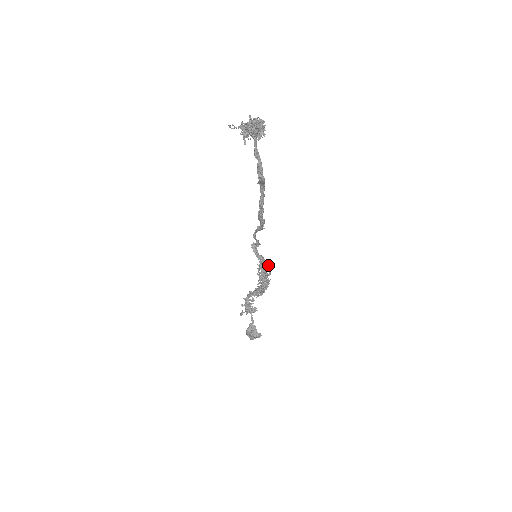
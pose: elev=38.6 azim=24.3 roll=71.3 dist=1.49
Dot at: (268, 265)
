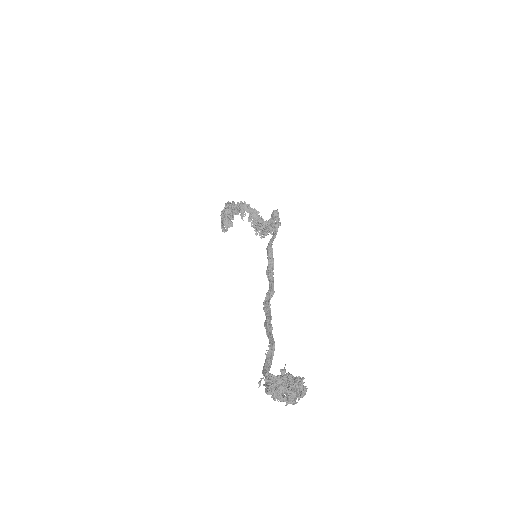
Dot at: occluded
